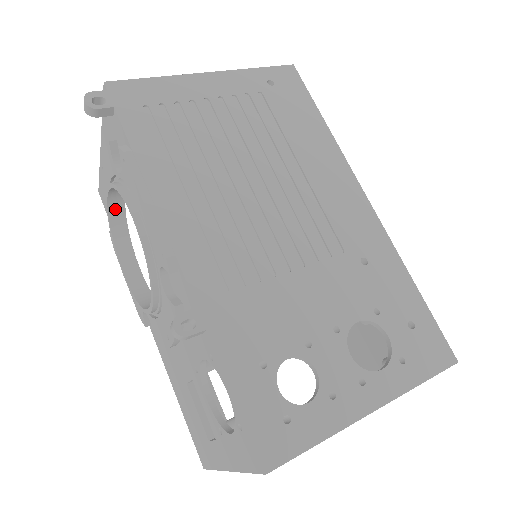
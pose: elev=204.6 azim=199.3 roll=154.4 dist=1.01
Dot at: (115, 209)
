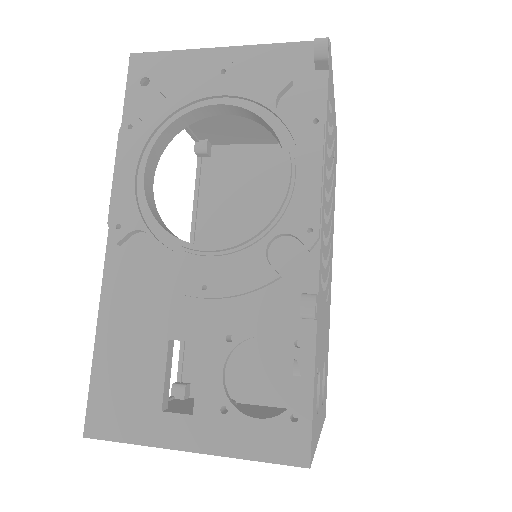
Dot at: (196, 114)
